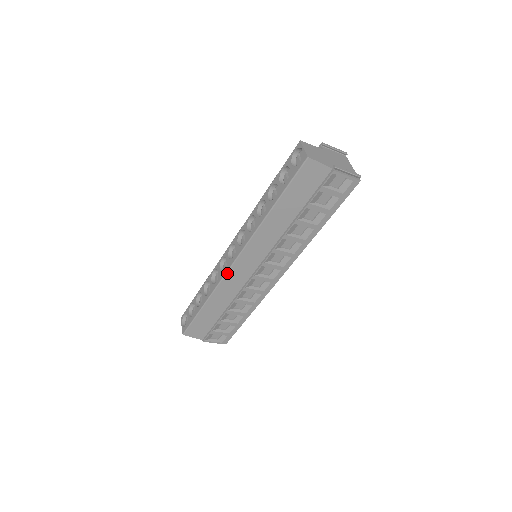
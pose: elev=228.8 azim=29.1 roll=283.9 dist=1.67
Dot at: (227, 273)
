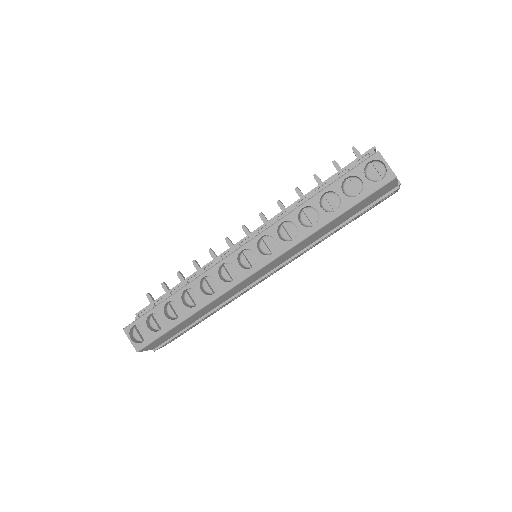
Dot at: (238, 284)
